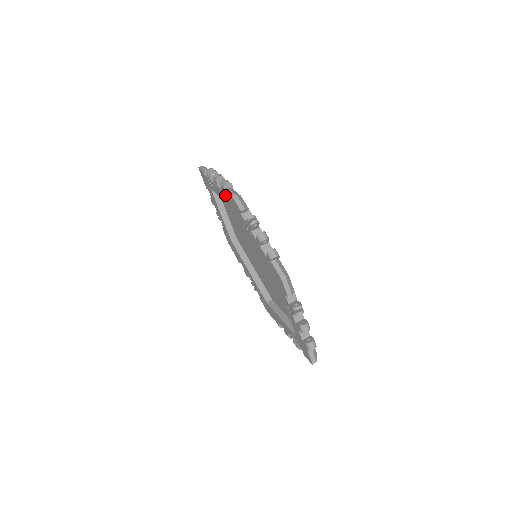
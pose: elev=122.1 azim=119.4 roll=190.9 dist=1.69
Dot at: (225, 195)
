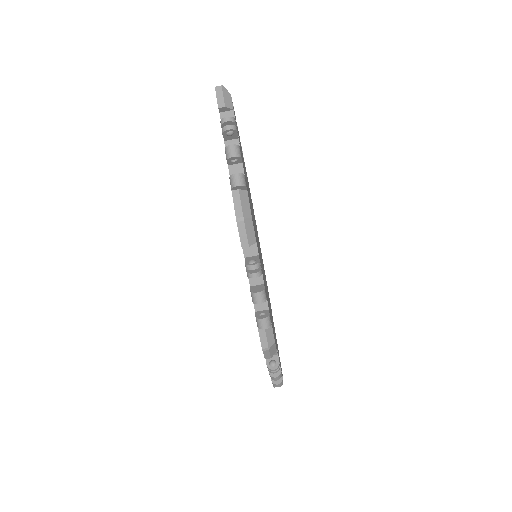
Dot at: occluded
